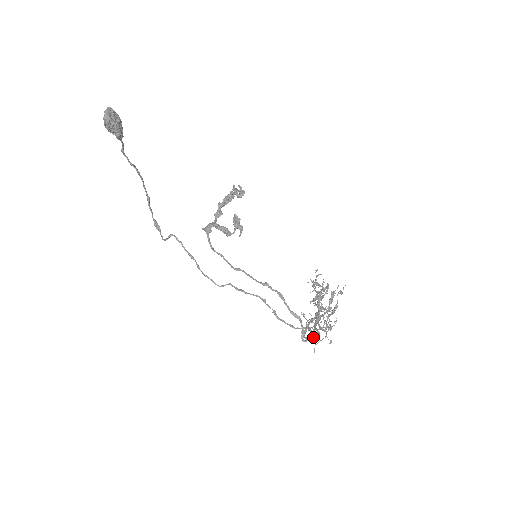
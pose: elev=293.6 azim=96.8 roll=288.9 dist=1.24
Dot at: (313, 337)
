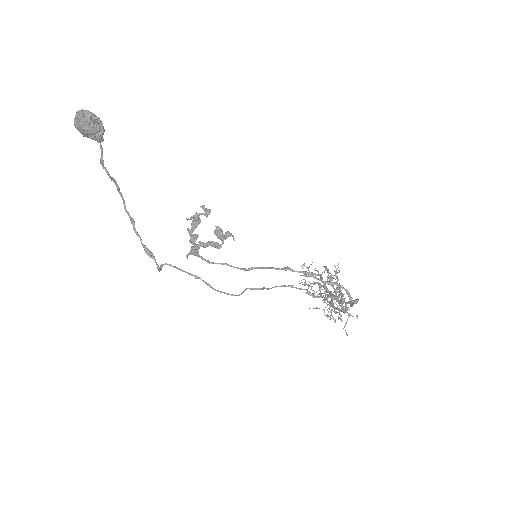
Dot at: (355, 299)
